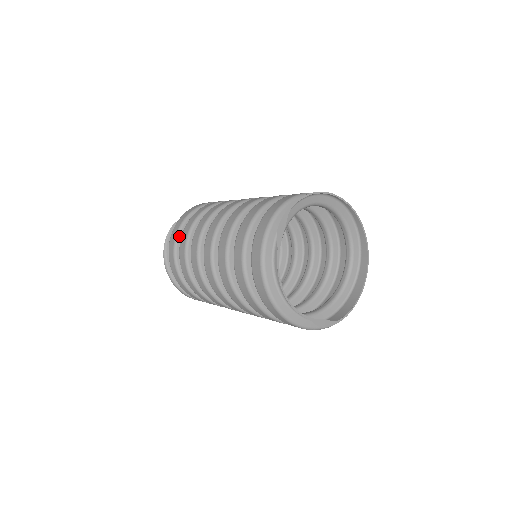
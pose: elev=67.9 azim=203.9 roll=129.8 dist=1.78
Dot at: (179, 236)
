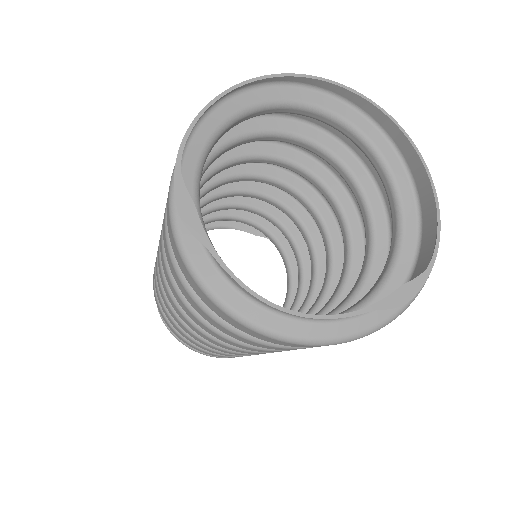
Dot at: occluded
